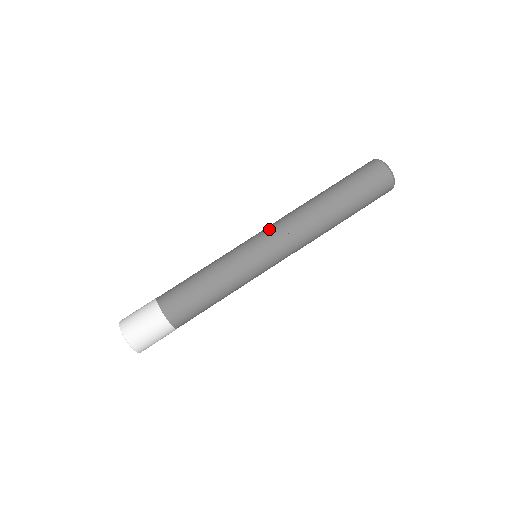
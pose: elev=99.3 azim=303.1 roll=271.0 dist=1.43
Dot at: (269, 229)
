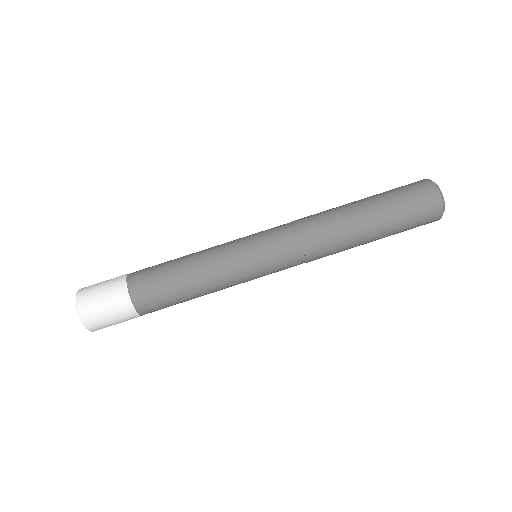
Dot at: occluded
